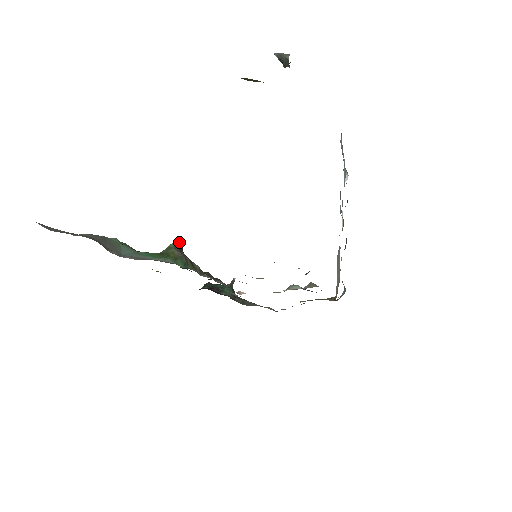
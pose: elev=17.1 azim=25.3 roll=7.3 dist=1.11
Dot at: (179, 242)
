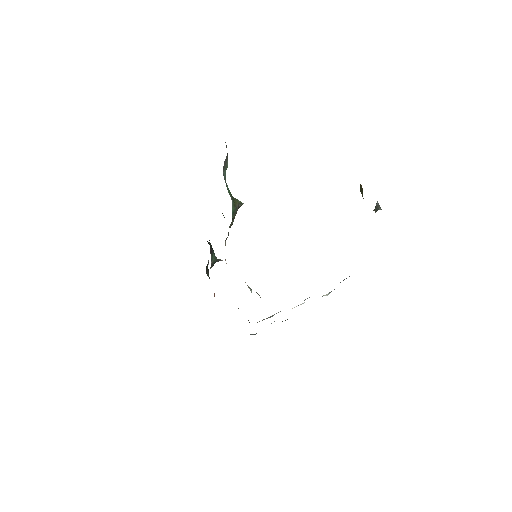
Dot at: occluded
